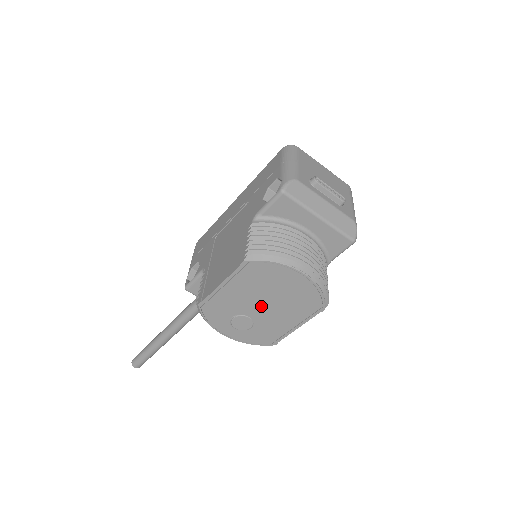
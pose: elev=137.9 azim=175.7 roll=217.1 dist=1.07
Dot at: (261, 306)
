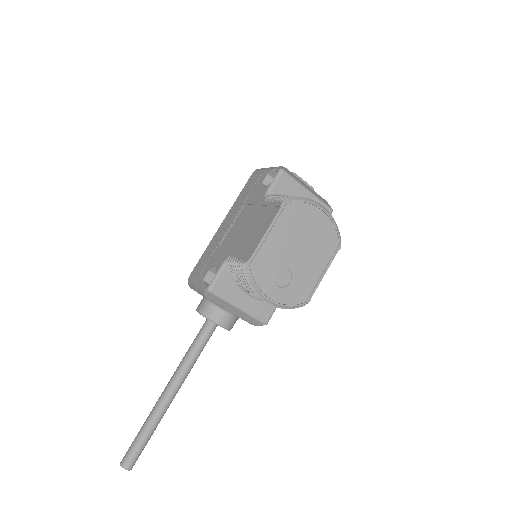
Dot at: (297, 253)
